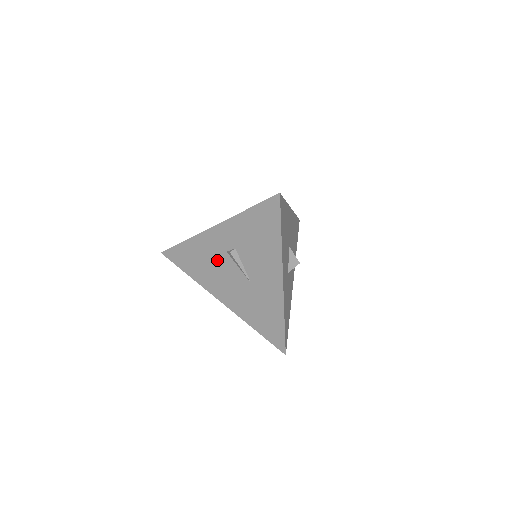
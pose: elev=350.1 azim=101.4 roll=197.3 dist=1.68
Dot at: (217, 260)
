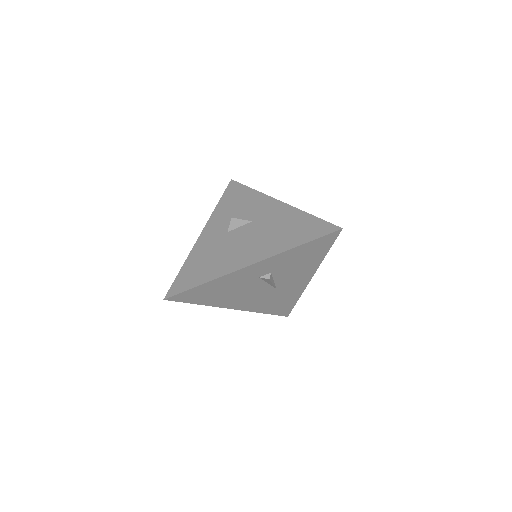
Dot at: (244, 285)
